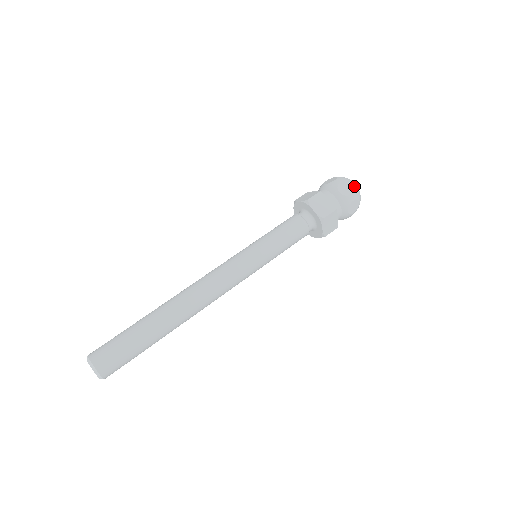
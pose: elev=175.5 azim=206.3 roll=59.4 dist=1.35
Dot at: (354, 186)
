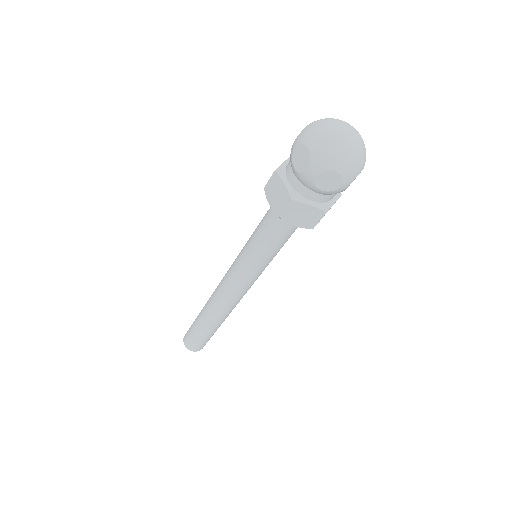
Dot at: (314, 149)
